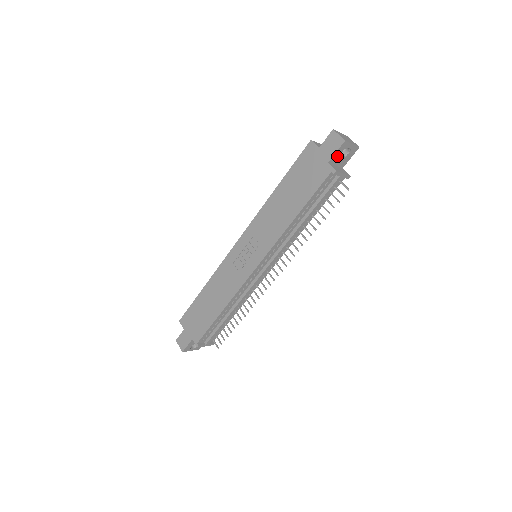
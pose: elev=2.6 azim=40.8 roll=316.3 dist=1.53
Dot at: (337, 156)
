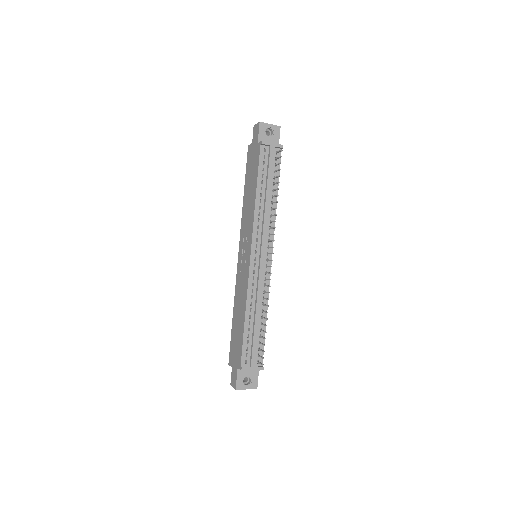
Dot at: (263, 136)
